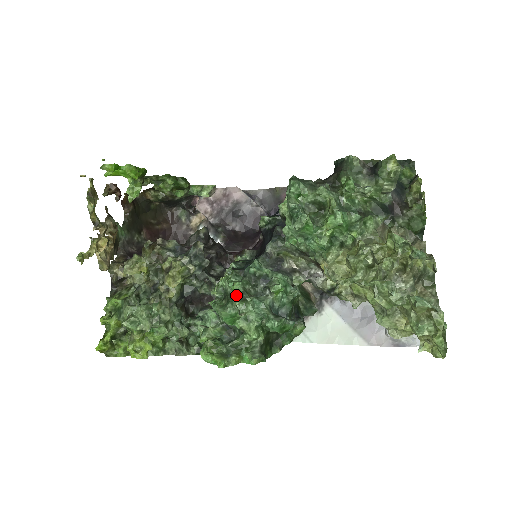
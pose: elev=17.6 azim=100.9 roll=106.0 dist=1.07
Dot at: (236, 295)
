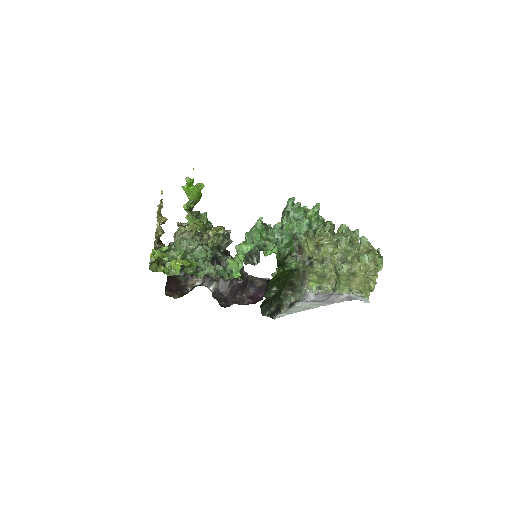
Dot at: (263, 224)
